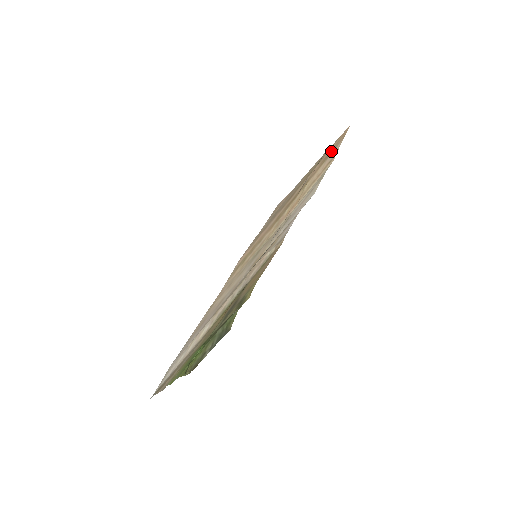
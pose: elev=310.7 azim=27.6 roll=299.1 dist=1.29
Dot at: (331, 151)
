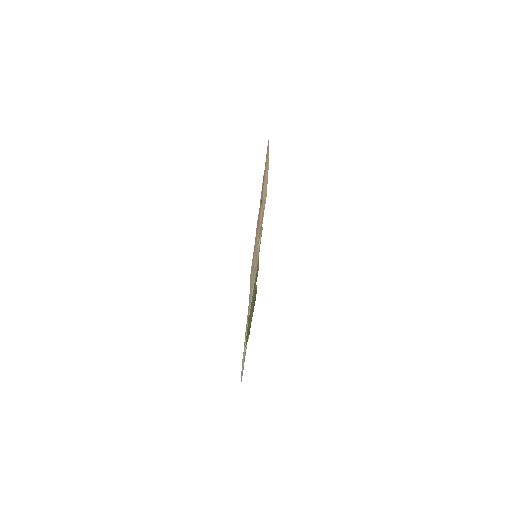
Dot at: (266, 162)
